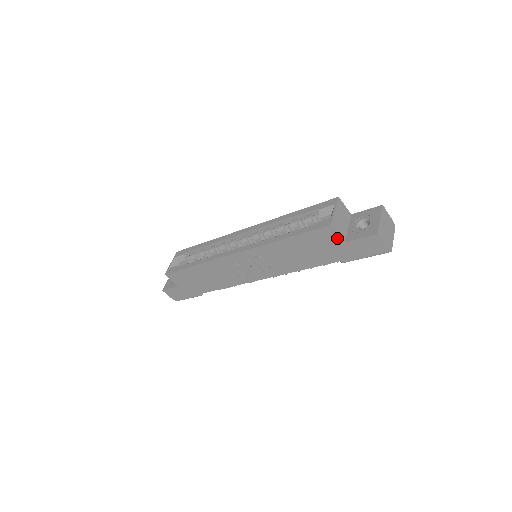
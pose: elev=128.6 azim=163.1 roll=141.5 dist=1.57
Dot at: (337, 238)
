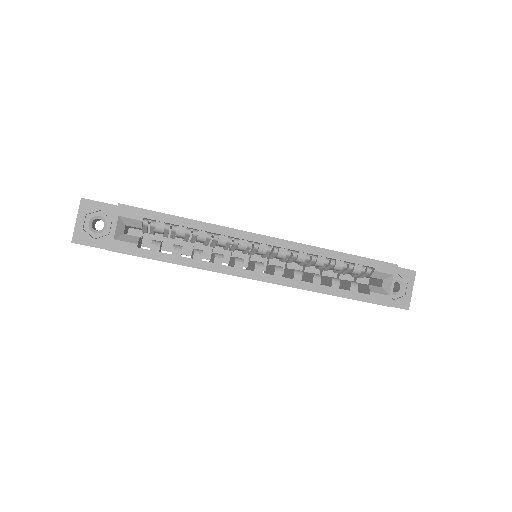
Dot at: occluded
